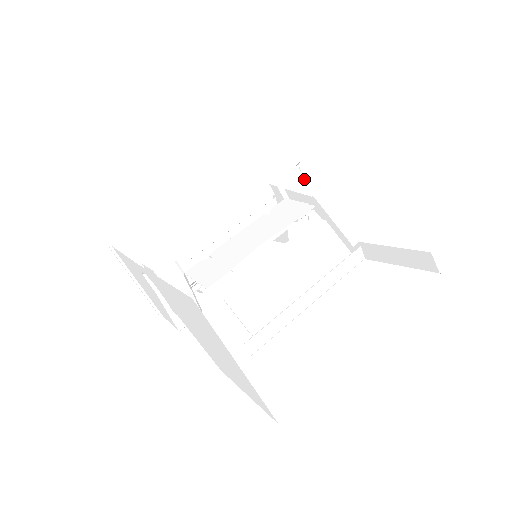
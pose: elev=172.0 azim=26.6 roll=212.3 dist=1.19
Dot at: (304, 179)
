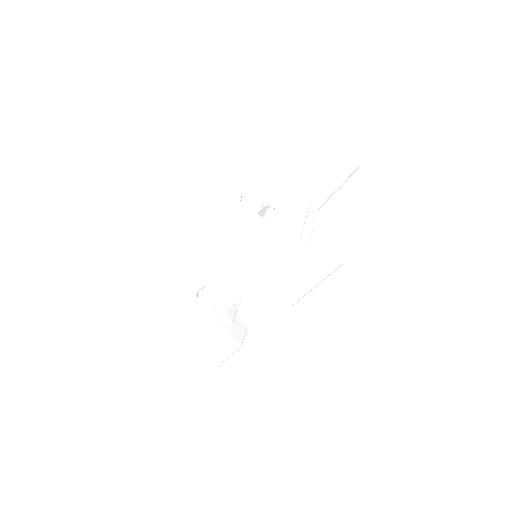
Dot at: (250, 207)
